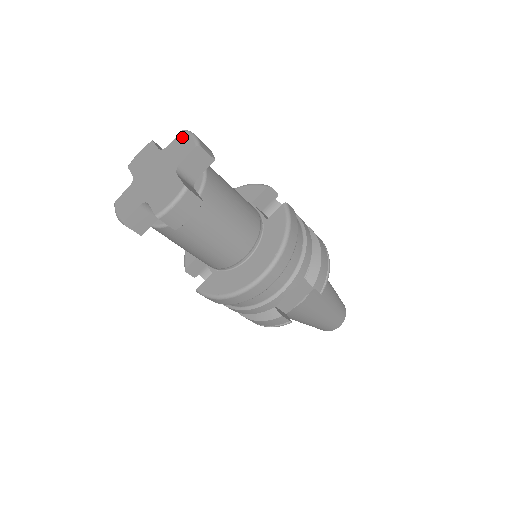
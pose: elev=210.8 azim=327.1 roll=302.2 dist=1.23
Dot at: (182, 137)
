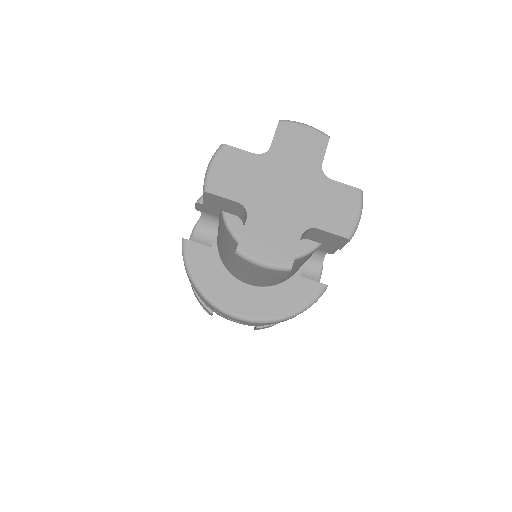
Dot at: (351, 198)
